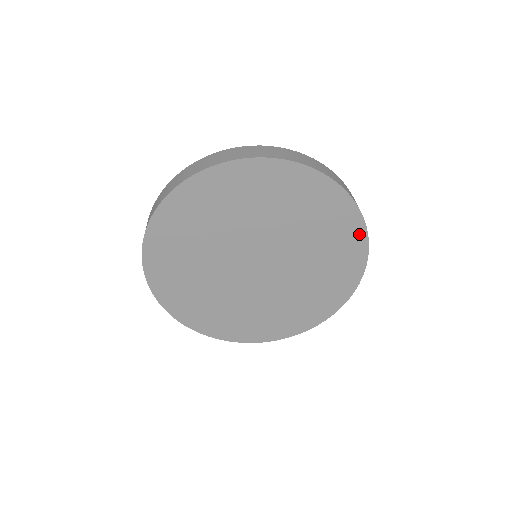
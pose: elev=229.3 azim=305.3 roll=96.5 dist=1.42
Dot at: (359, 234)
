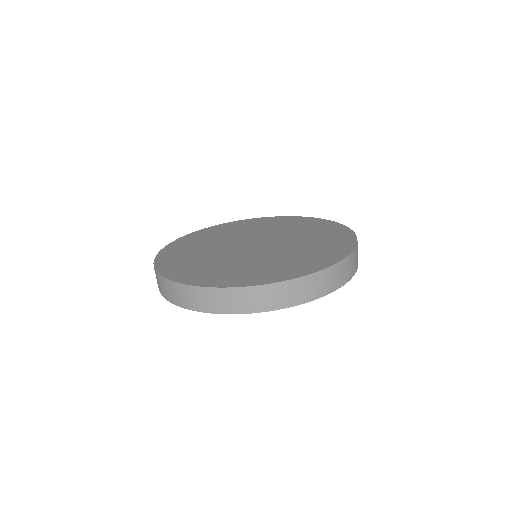
Dot at: occluded
